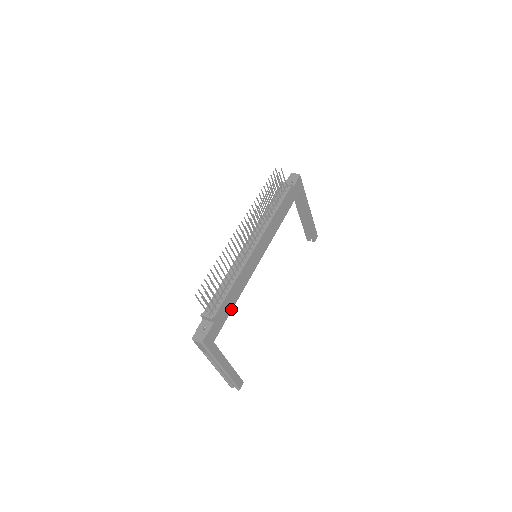
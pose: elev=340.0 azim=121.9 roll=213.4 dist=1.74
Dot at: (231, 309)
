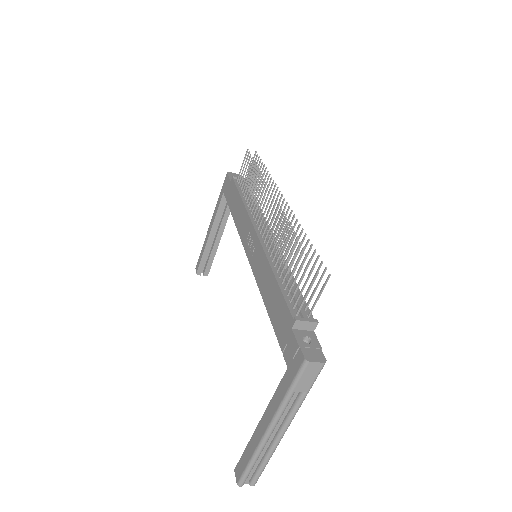
Dot at: occluded
